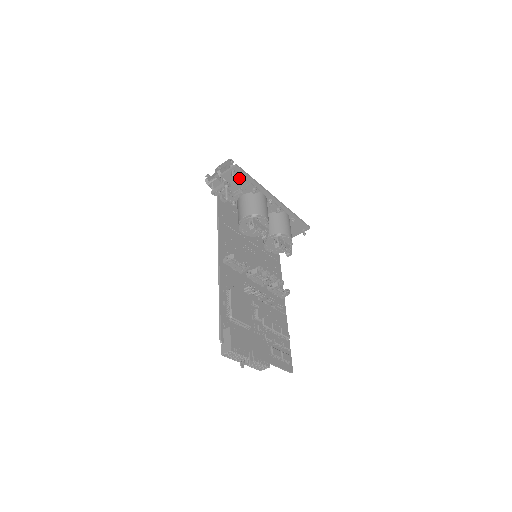
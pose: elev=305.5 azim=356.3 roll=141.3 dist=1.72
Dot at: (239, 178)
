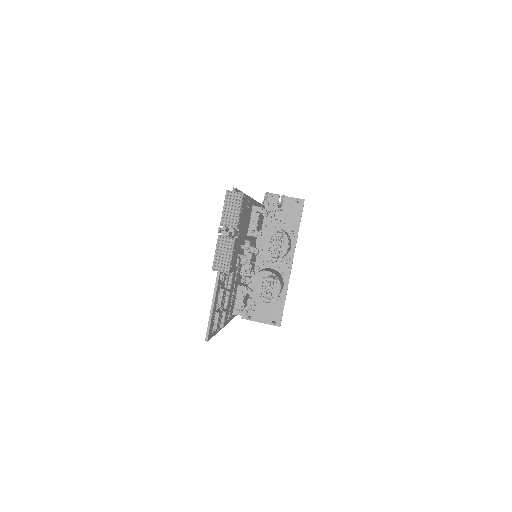
Dot at: (293, 212)
